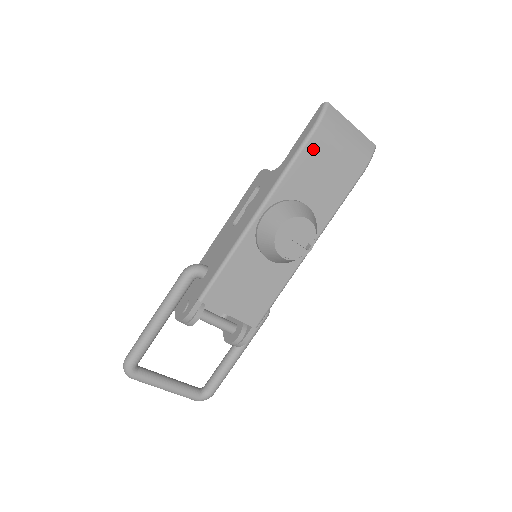
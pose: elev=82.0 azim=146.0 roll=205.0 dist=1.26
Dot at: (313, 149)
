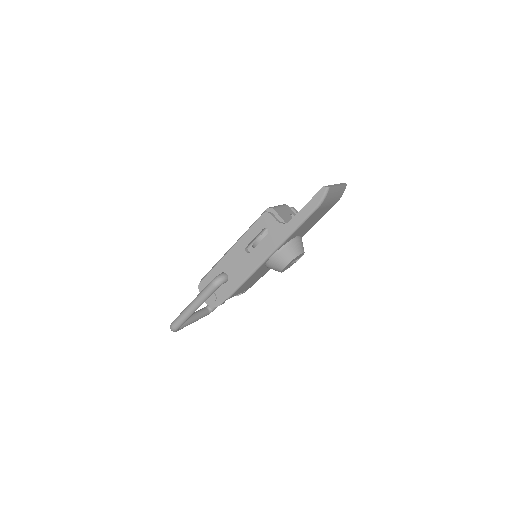
Dot at: (313, 215)
